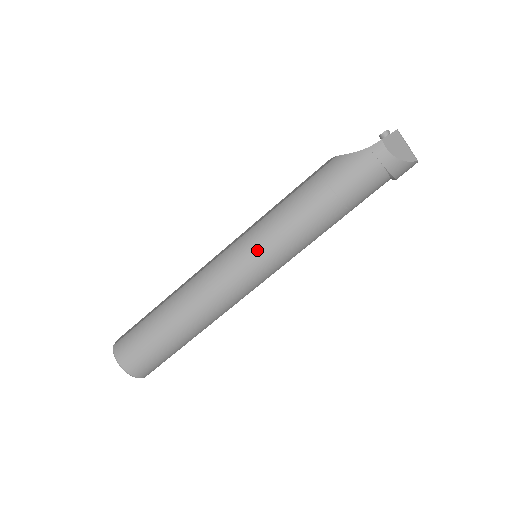
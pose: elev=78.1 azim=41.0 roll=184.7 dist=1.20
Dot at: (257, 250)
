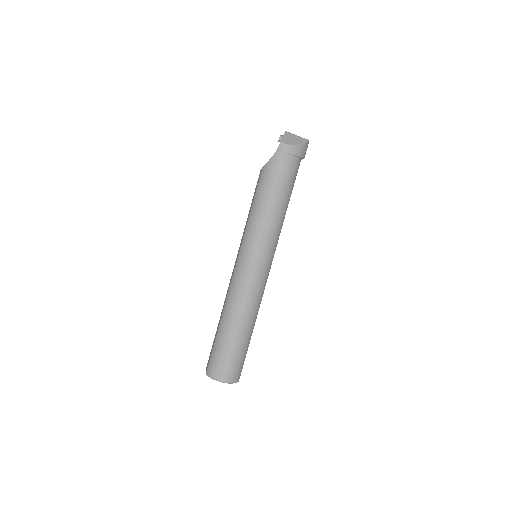
Dot at: (254, 249)
